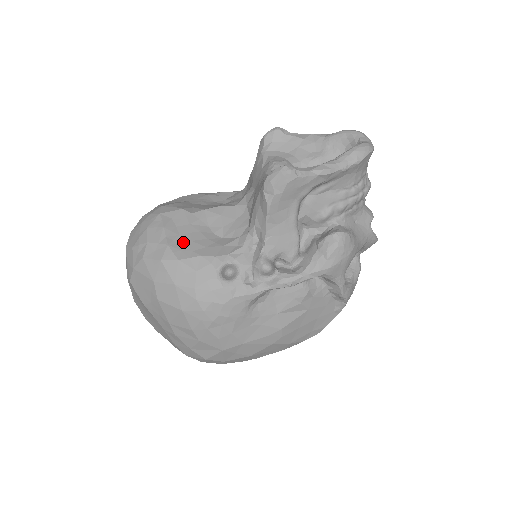
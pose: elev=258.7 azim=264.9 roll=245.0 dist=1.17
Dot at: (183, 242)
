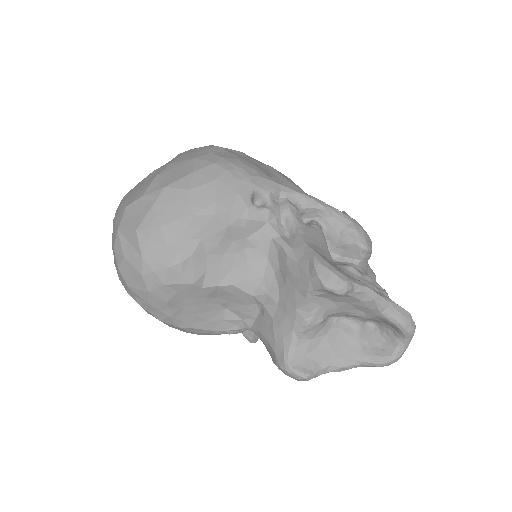
Dot at: (185, 314)
